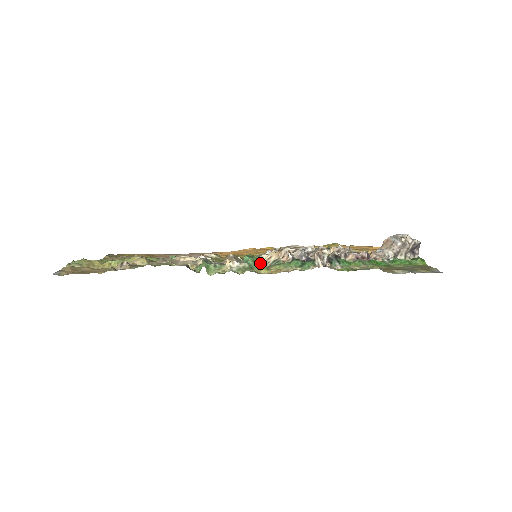
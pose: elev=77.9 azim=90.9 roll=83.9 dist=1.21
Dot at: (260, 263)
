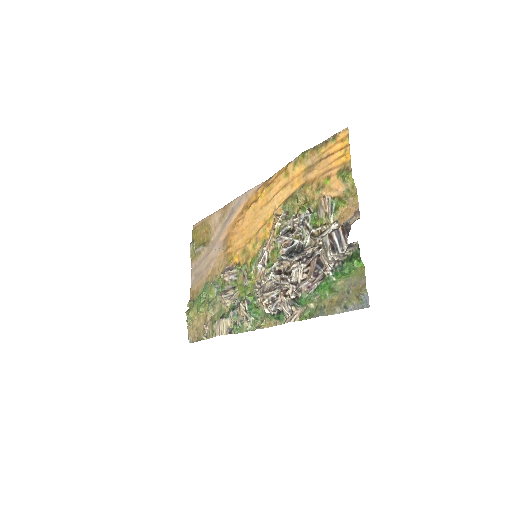
Dot at: (259, 307)
